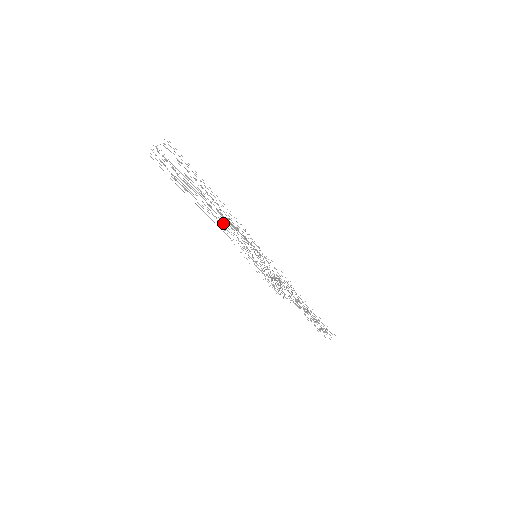
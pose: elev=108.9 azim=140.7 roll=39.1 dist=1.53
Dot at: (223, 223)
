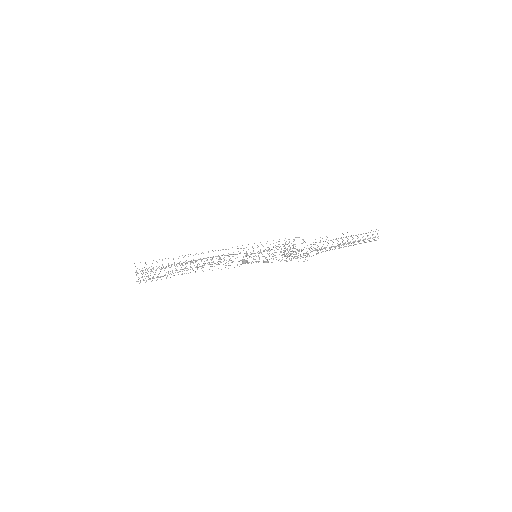
Dot at: occluded
